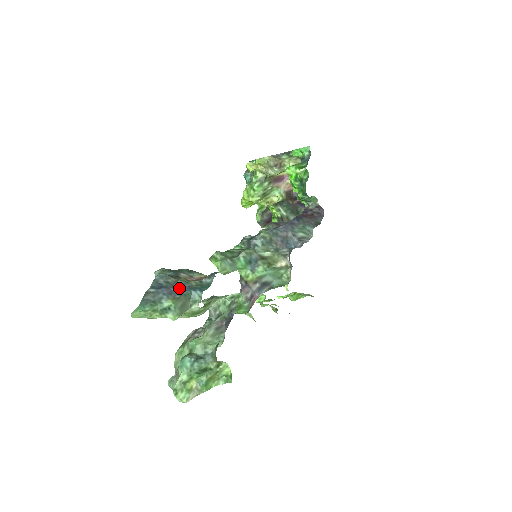
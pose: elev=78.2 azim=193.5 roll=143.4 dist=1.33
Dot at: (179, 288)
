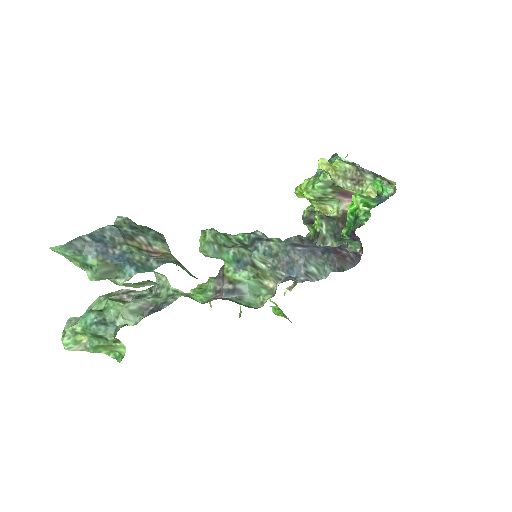
Dot at: (117, 253)
